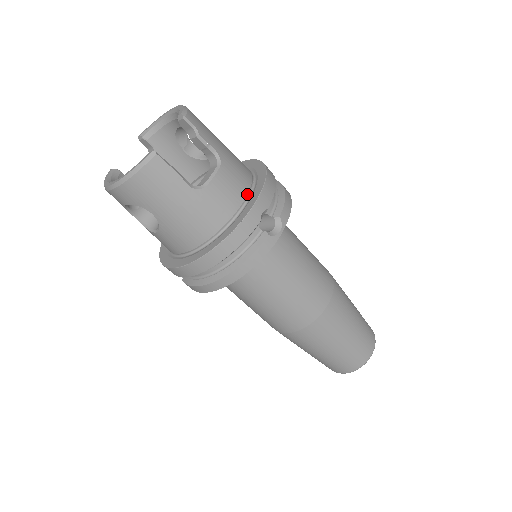
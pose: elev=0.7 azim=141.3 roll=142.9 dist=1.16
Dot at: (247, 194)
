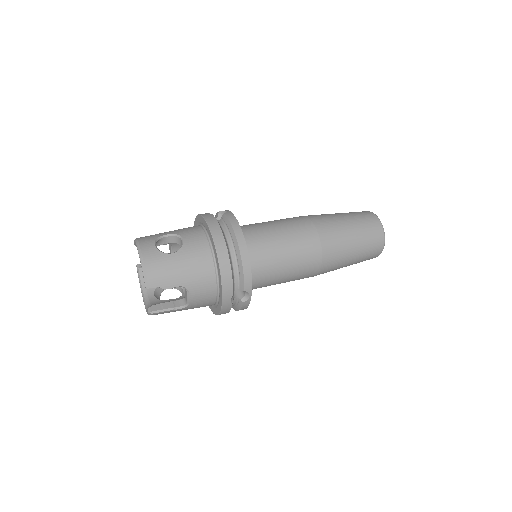
Dot at: (216, 288)
